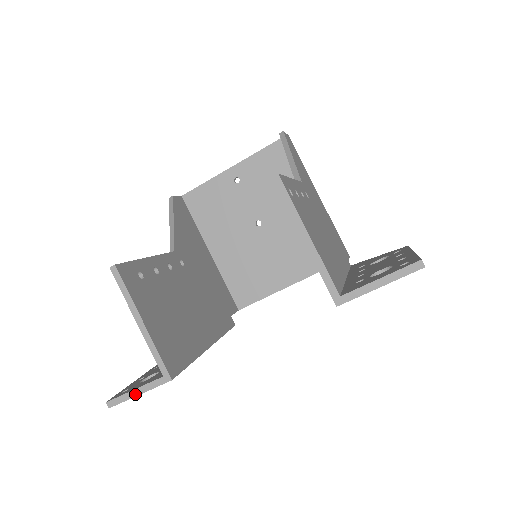
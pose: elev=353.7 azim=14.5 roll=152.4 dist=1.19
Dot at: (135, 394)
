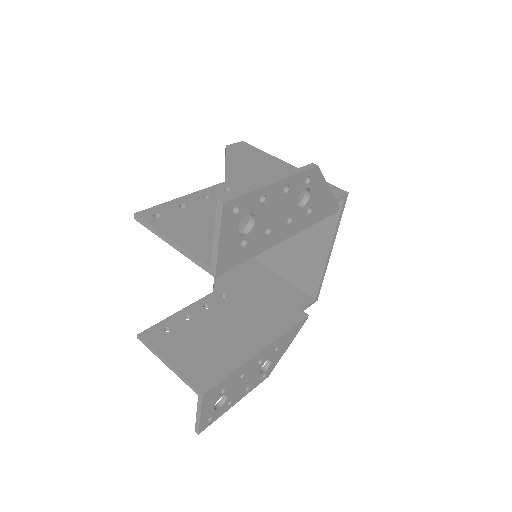
Dot at: (199, 417)
